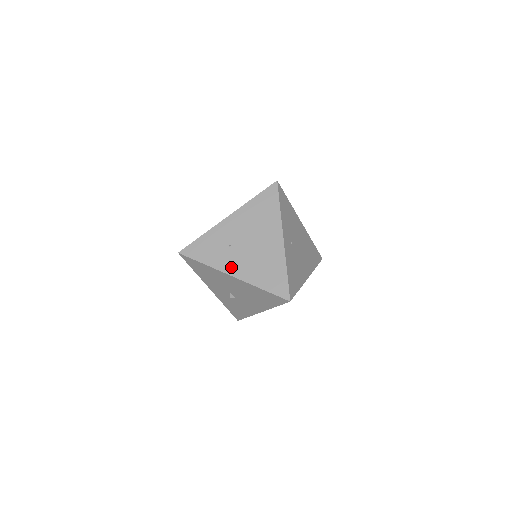
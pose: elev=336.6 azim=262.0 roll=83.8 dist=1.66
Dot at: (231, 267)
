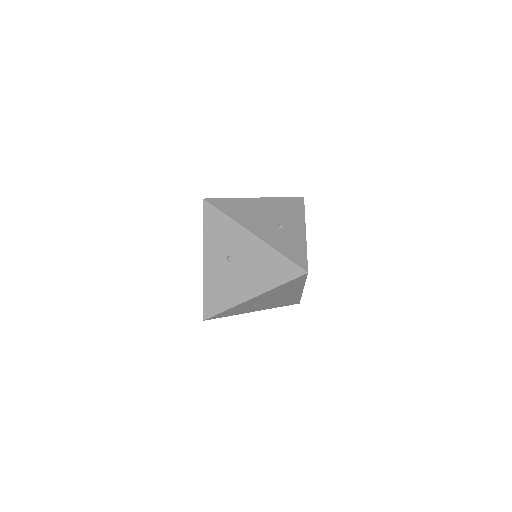
Dot at: (254, 310)
